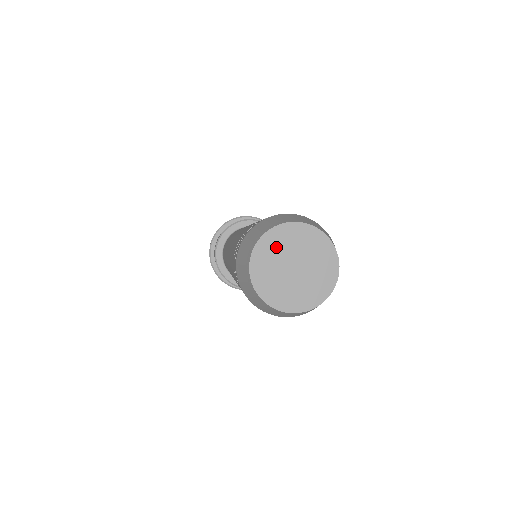
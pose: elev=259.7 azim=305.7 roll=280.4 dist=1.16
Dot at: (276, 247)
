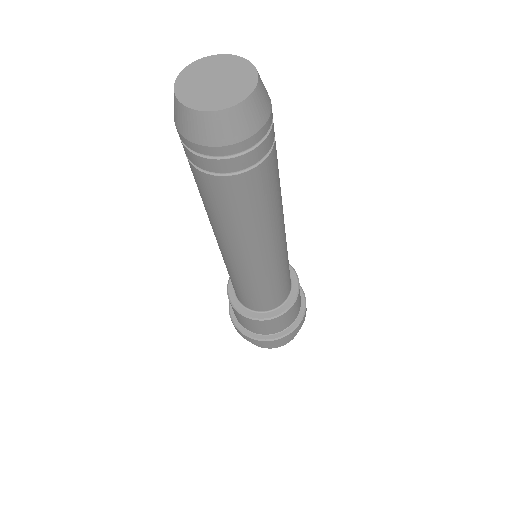
Dot at: (201, 70)
